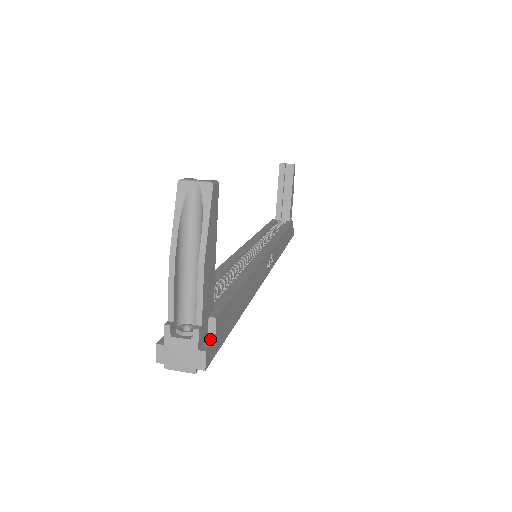
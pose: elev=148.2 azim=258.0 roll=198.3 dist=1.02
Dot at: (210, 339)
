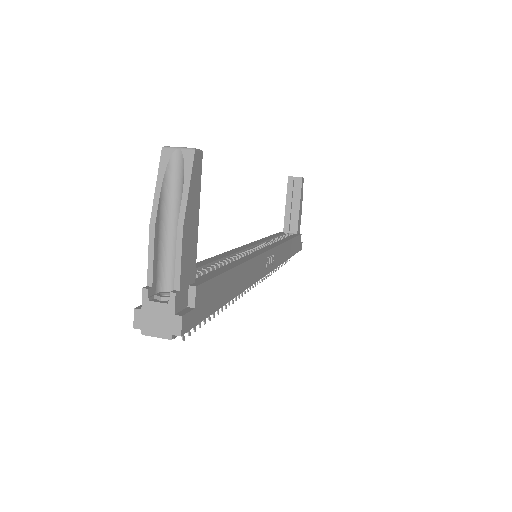
Dot at: (189, 308)
